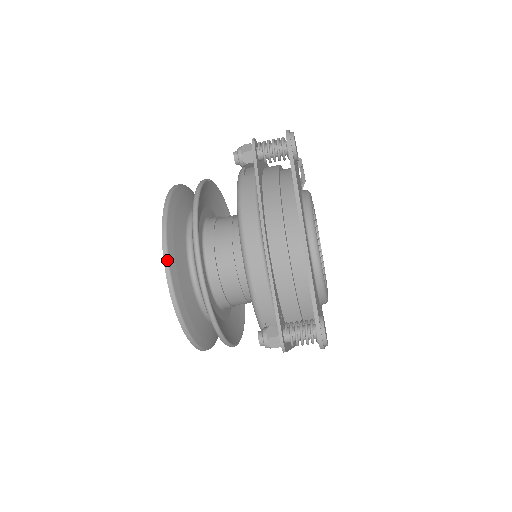
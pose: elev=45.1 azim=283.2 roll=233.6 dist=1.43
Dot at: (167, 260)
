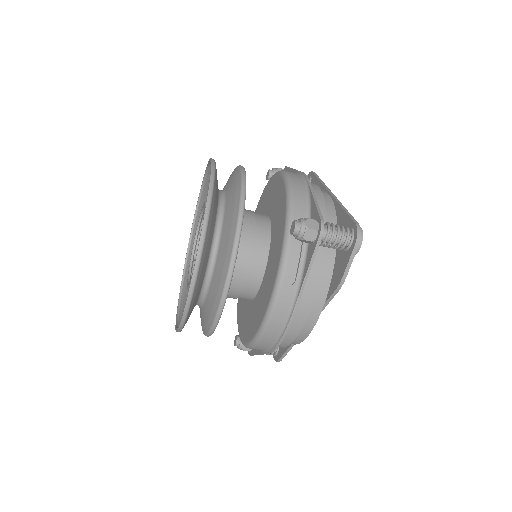
Dot at: (215, 163)
